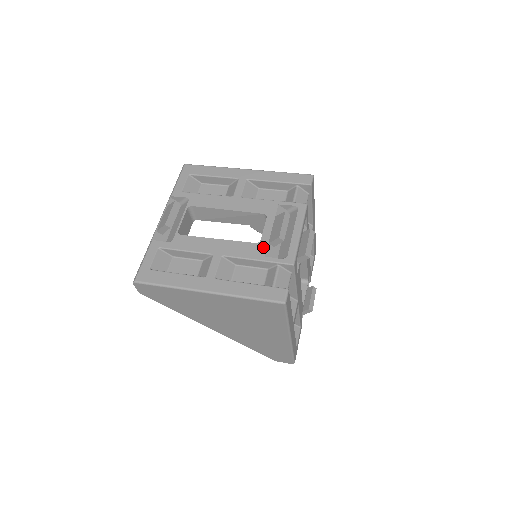
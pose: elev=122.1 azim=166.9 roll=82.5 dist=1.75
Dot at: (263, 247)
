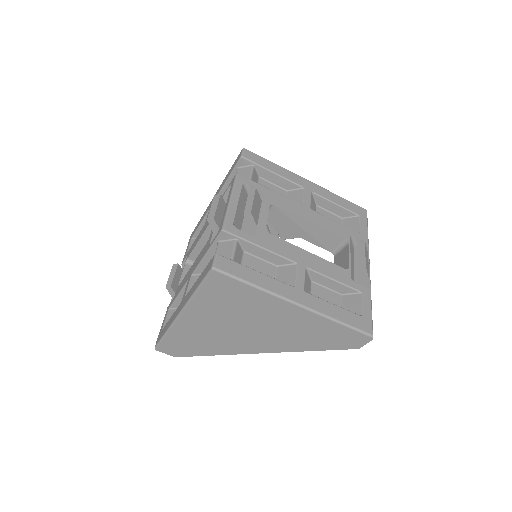
Dot at: (210, 239)
